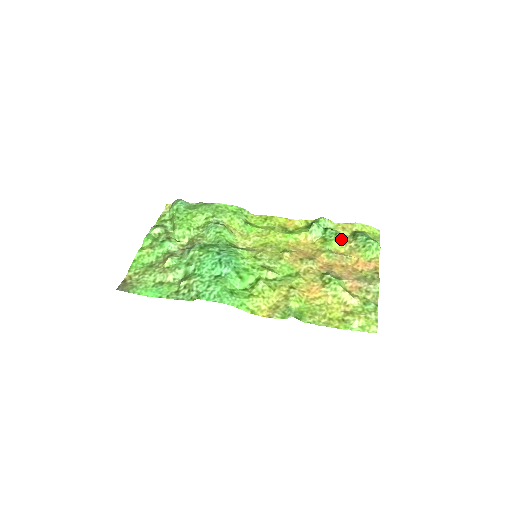
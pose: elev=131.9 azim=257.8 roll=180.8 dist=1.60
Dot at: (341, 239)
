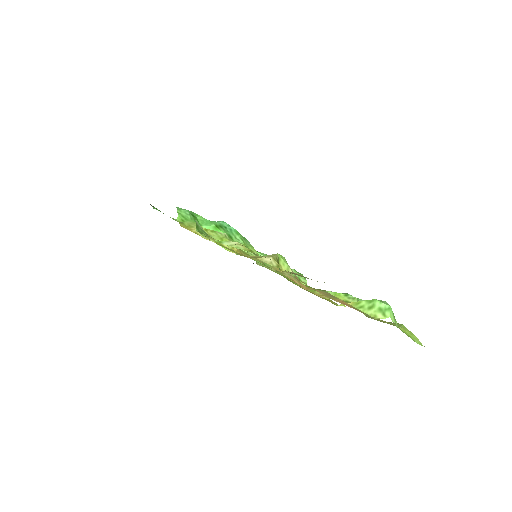
Dot at: (355, 301)
